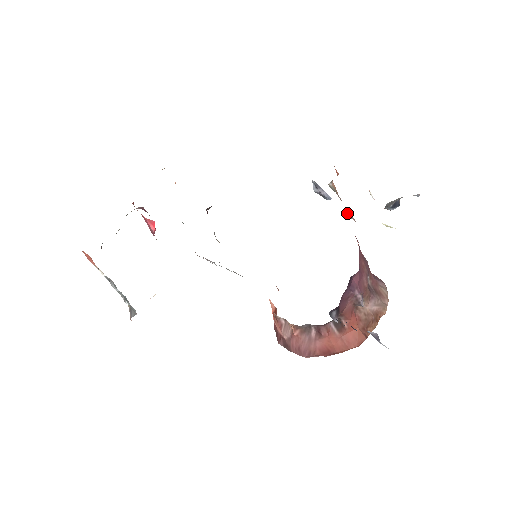
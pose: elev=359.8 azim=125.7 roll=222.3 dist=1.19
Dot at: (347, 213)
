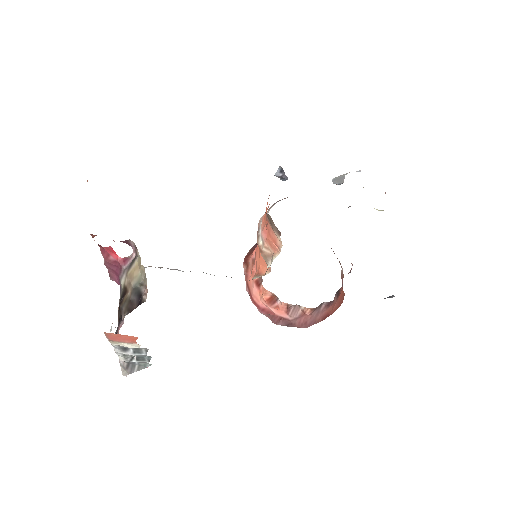
Dot at: occluded
